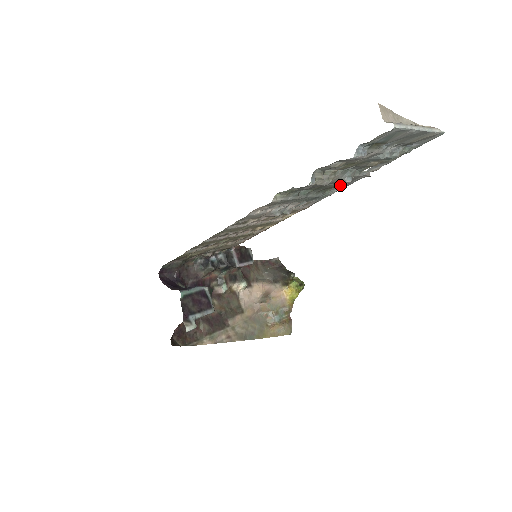
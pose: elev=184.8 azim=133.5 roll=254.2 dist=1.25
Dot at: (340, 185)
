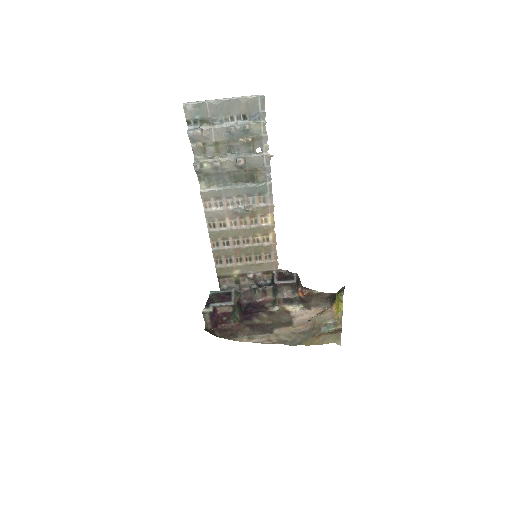
Dot at: (240, 166)
